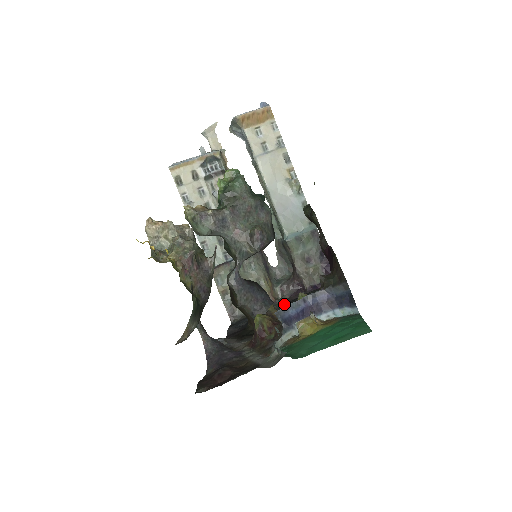
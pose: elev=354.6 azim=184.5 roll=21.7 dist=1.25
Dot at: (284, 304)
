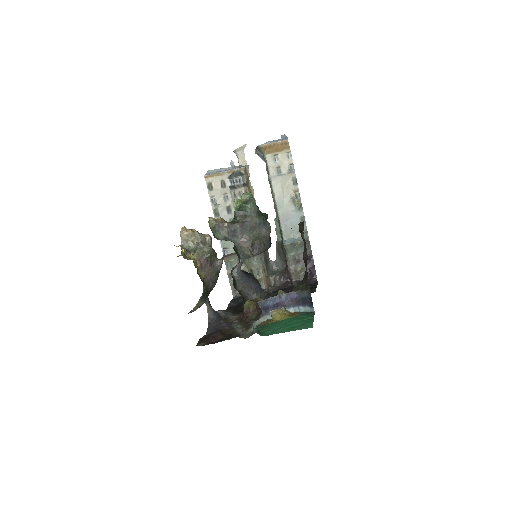
Dot at: (273, 292)
